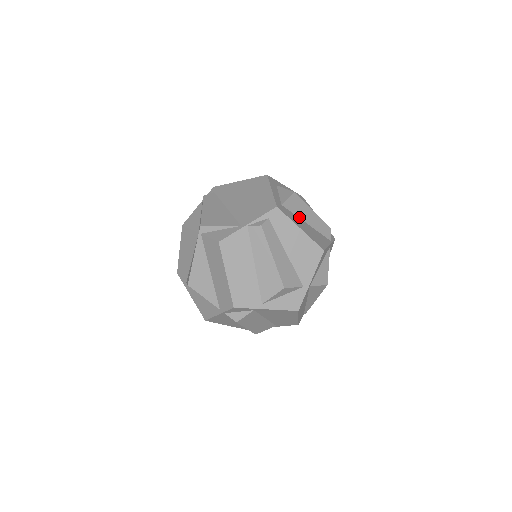
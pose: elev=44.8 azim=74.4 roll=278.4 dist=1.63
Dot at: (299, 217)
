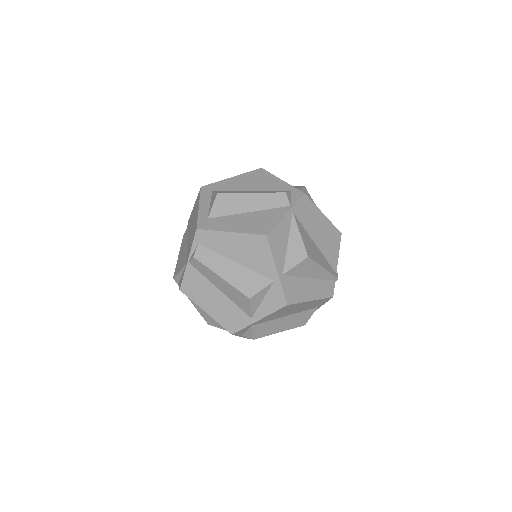
Dot at: (235, 213)
